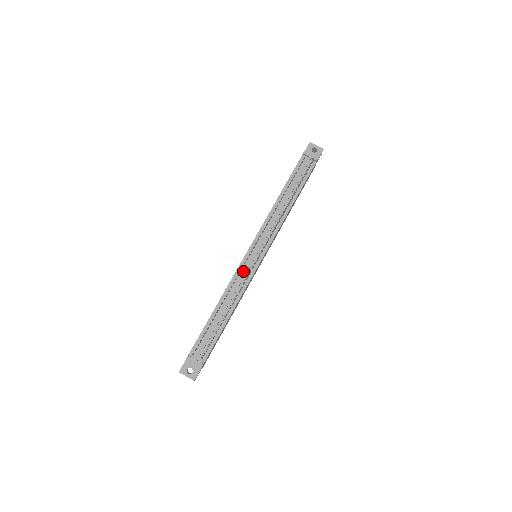
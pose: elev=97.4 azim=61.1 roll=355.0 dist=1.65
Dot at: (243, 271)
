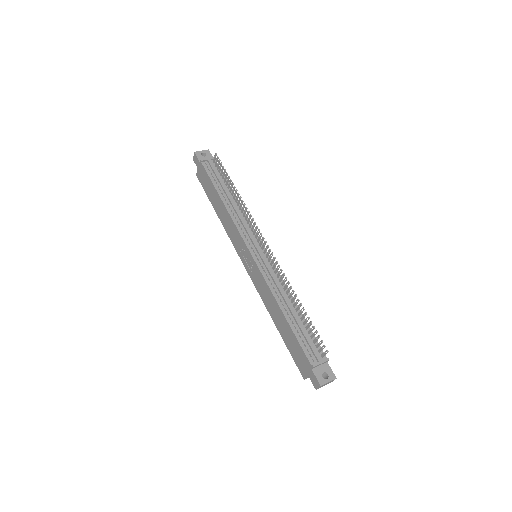
Dot at: (266, 270)
